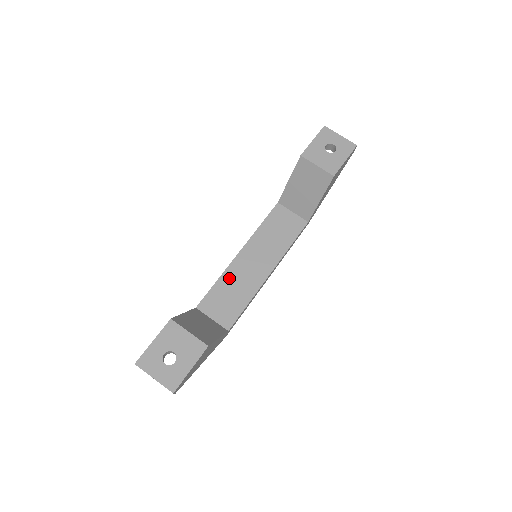
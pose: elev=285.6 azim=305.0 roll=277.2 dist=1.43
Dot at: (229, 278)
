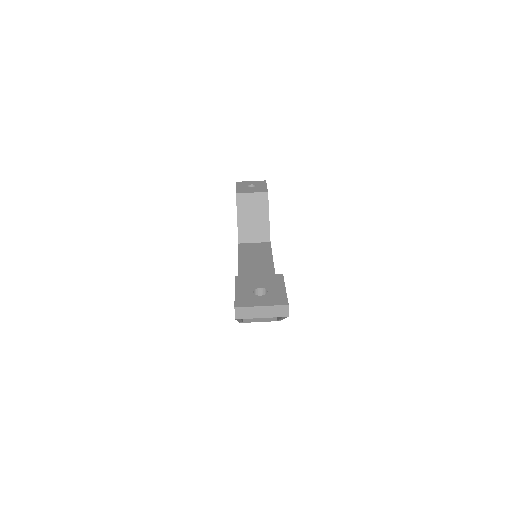
Dot at: occluded
